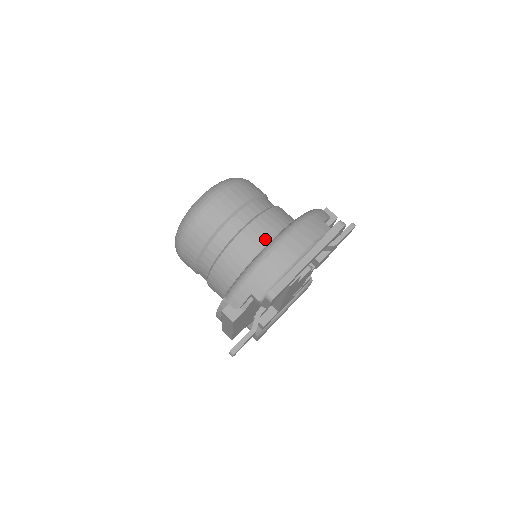
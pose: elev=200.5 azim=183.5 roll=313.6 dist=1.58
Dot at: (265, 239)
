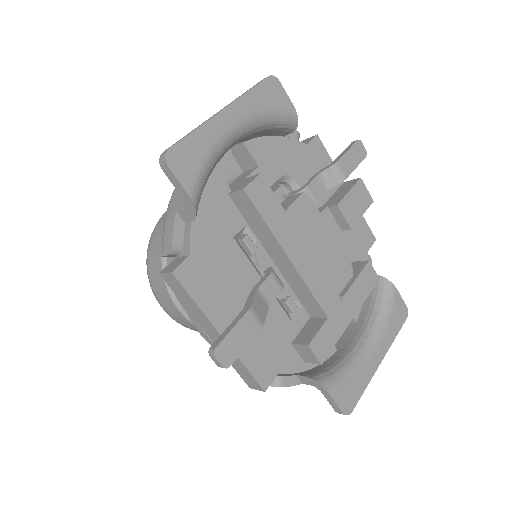
Dot at: occluded
